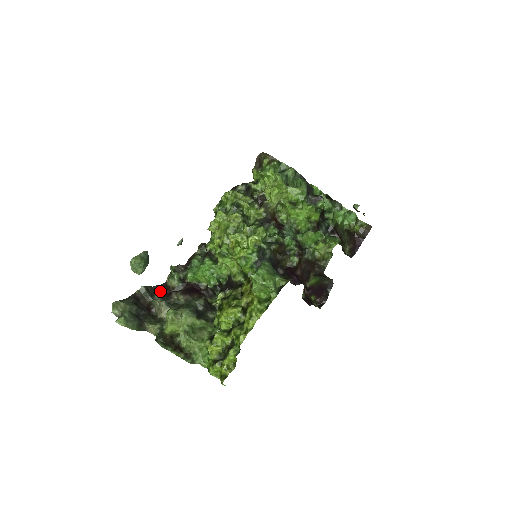
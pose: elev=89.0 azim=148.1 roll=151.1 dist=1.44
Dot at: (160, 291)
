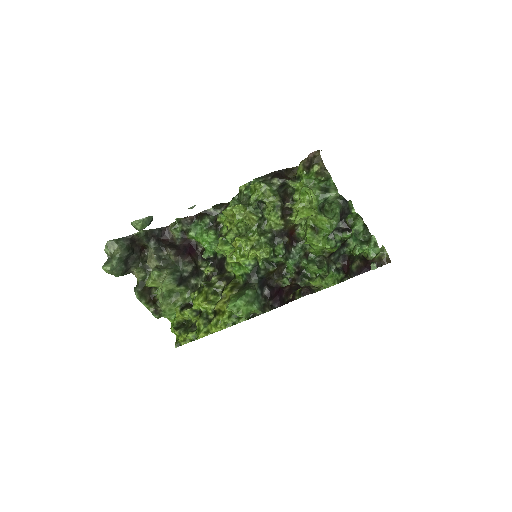
Dot at: (159, 234)
